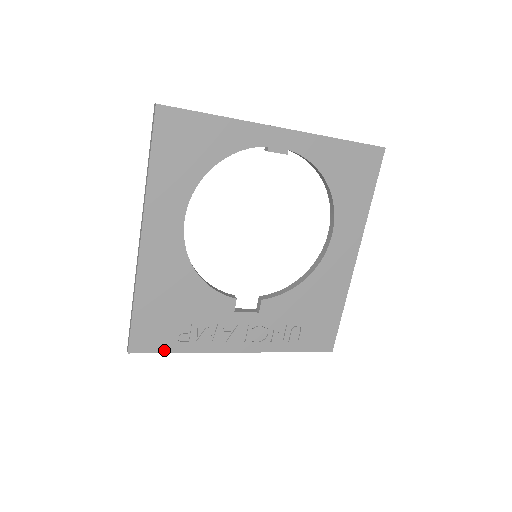
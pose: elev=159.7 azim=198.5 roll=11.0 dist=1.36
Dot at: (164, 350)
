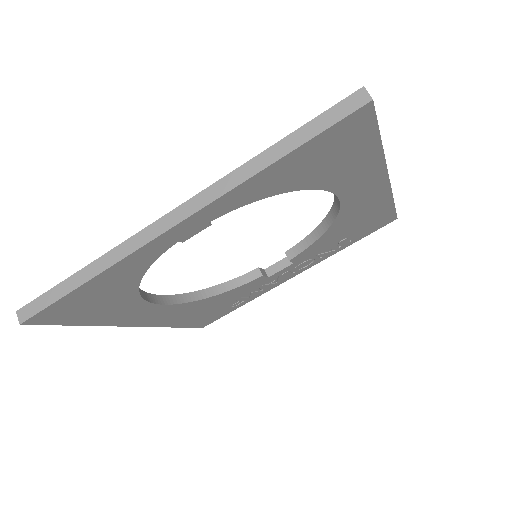
Dot at: (228, 313)
